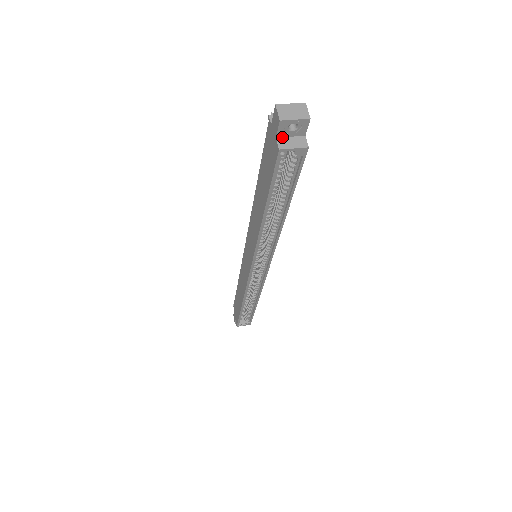
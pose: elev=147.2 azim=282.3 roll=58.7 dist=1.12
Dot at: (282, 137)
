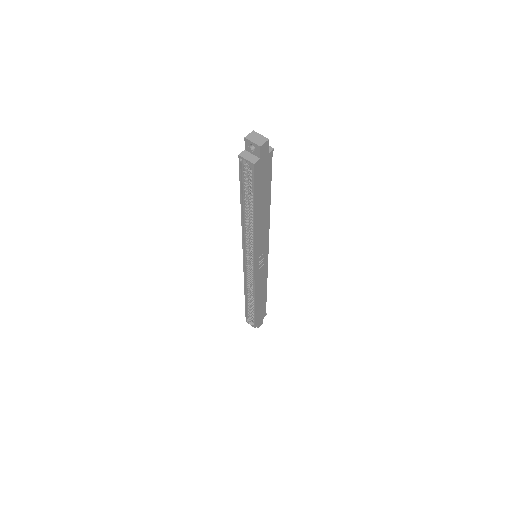
Dot at: (248, 151)
